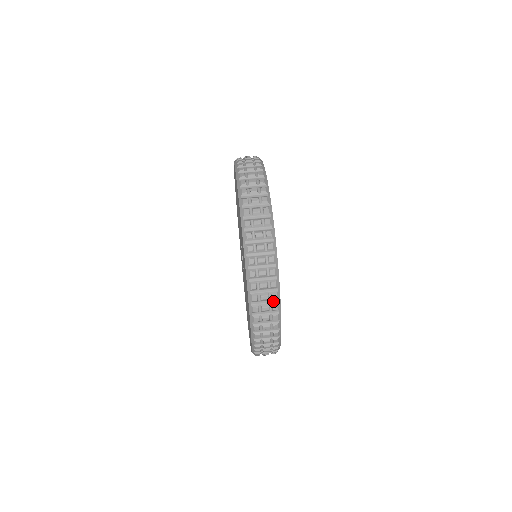
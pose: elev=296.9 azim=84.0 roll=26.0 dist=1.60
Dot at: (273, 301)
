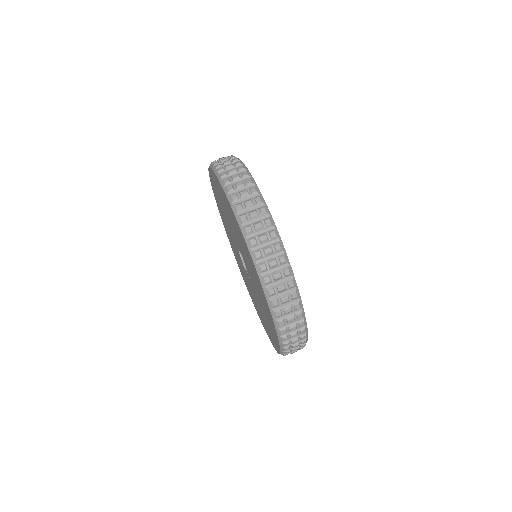
Dot at: occluded
